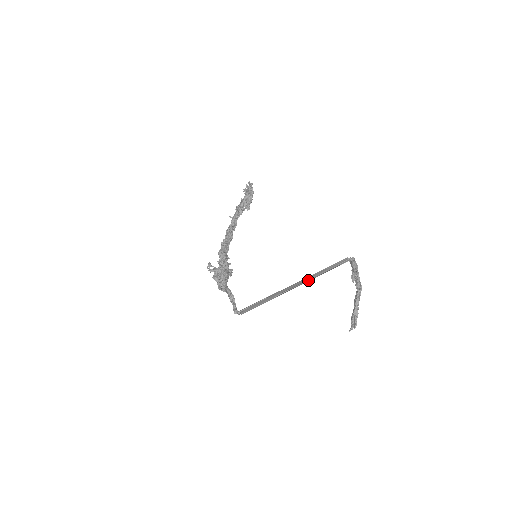
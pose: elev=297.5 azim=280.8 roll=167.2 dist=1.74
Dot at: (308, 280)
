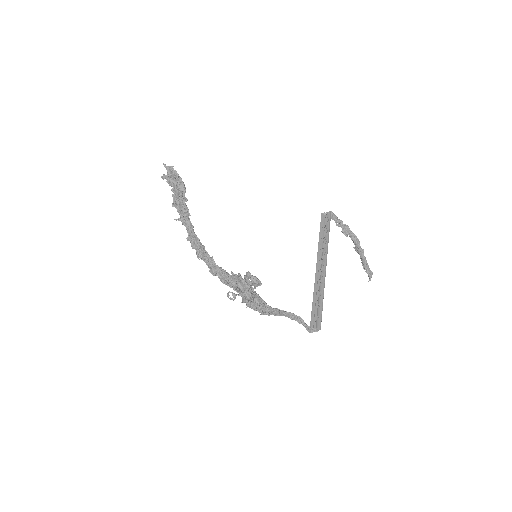
Dot at: (325, 257)
